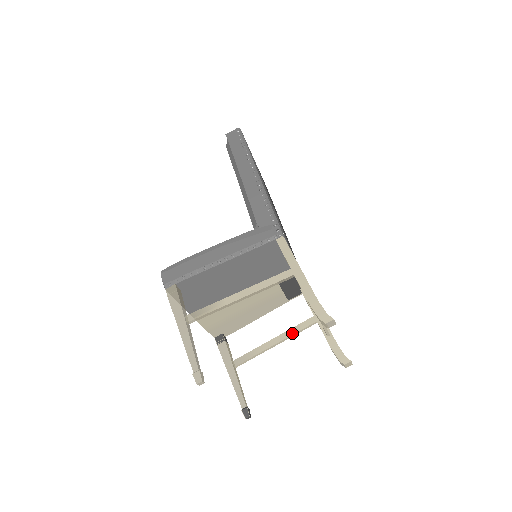
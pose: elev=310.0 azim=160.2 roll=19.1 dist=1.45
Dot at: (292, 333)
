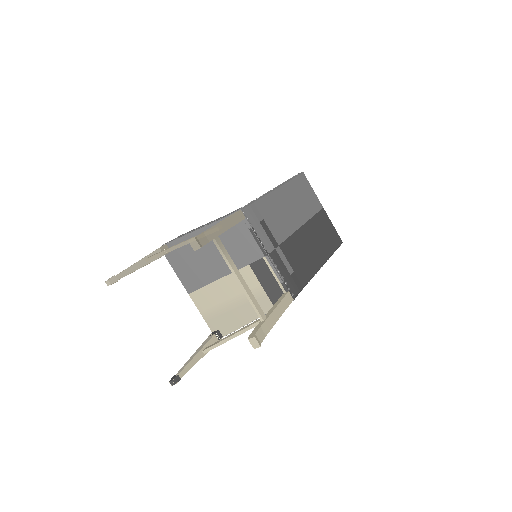
Dot at: (250, 325)
